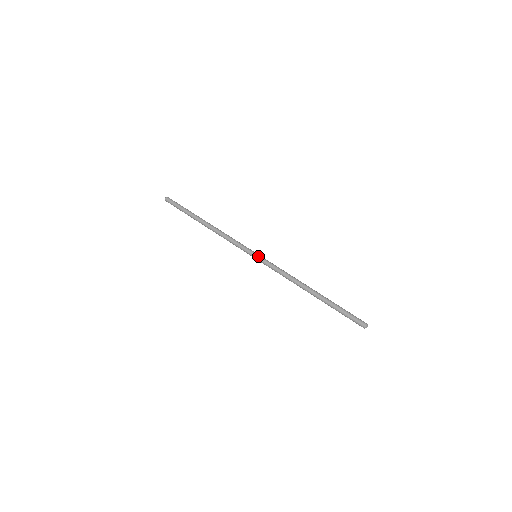
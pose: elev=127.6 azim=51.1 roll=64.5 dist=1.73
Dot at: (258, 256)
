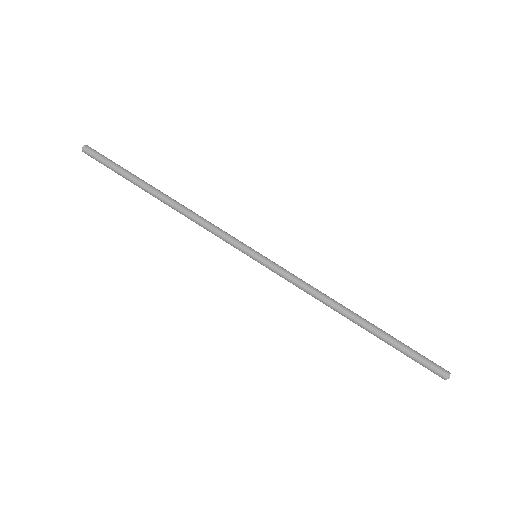
Dot at: (258, 261)
